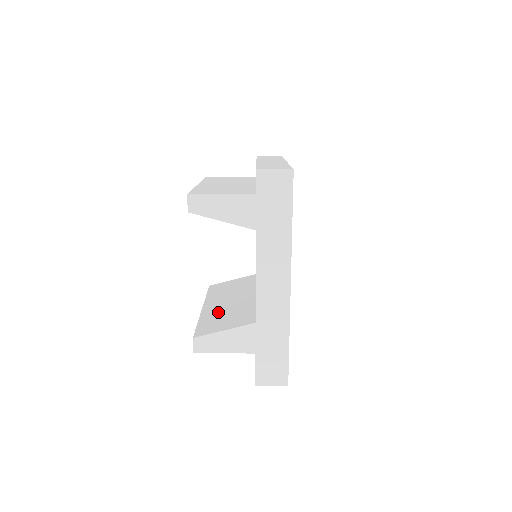
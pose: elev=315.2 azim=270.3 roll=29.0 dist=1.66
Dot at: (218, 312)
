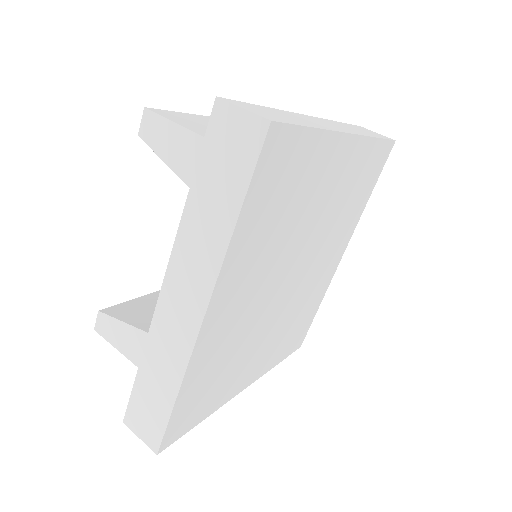
Dot at: occluded
